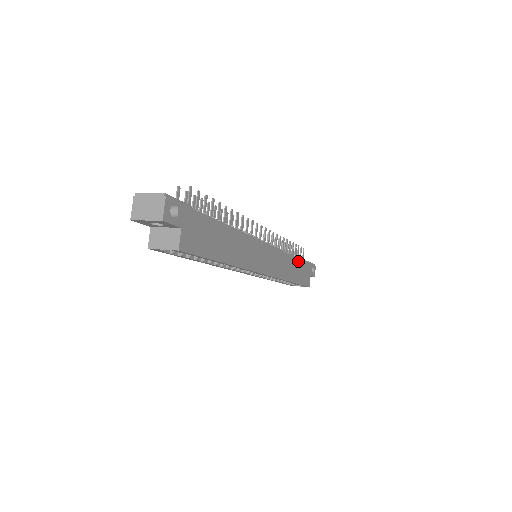
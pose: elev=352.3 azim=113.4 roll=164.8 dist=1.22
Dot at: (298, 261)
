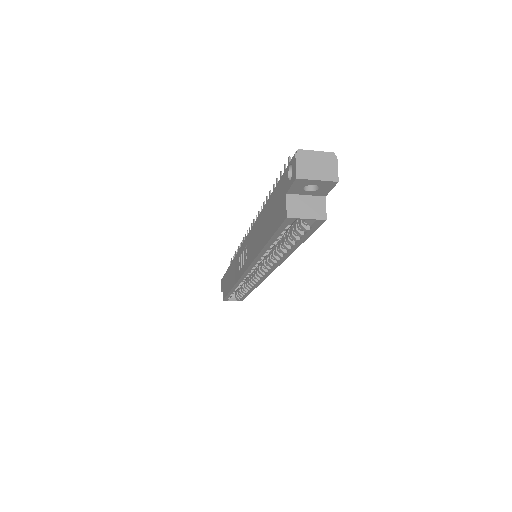
Dot at: occluded
